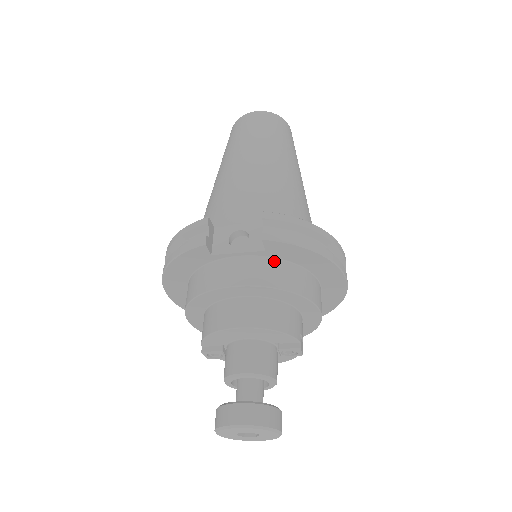
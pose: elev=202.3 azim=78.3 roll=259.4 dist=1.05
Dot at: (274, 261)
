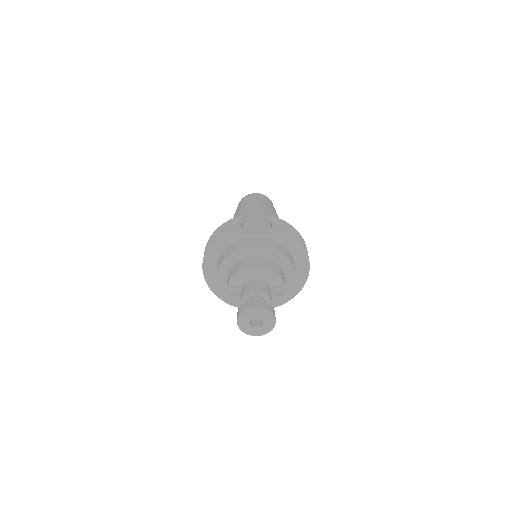
Dot at: (275, 241)
